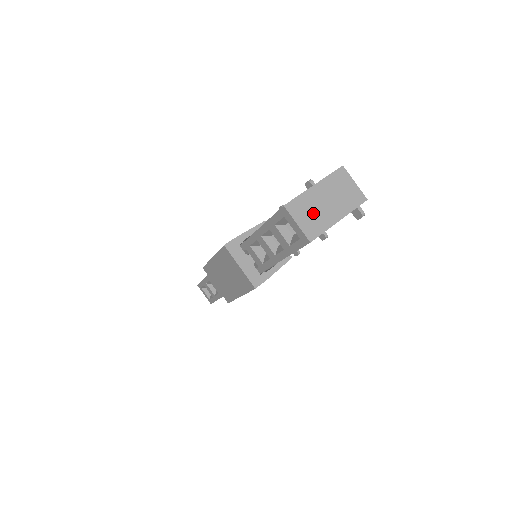
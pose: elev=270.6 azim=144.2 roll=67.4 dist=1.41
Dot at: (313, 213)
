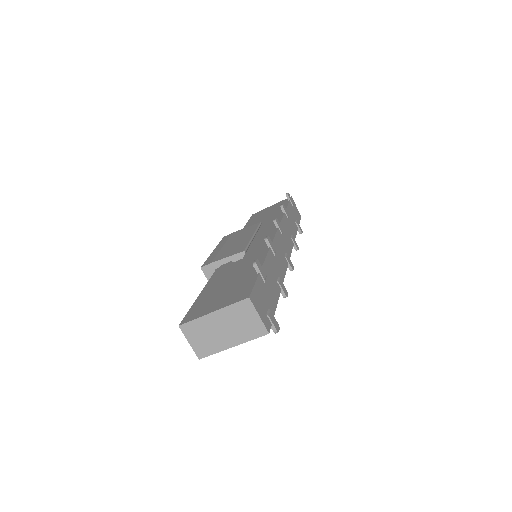
Dot at: (206, 336)
